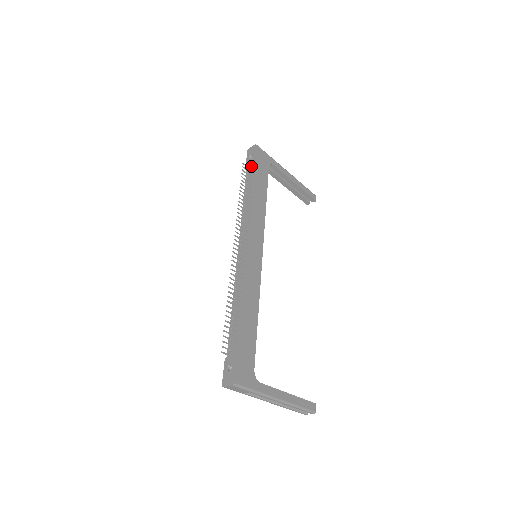
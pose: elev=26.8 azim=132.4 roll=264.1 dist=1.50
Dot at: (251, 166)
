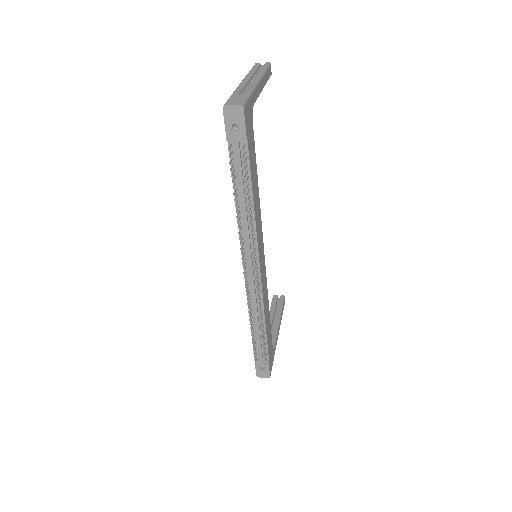
Dot at: (239, 149)
